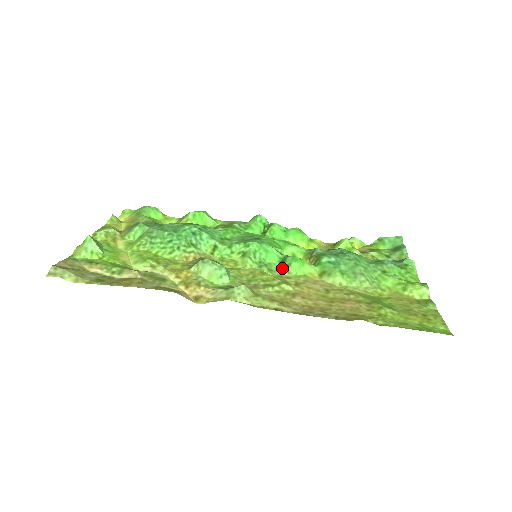
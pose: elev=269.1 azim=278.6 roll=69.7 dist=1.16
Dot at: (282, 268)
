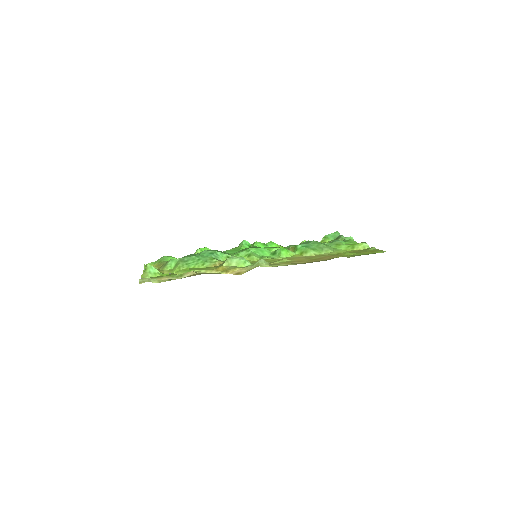
Dot at: (276, 257)
